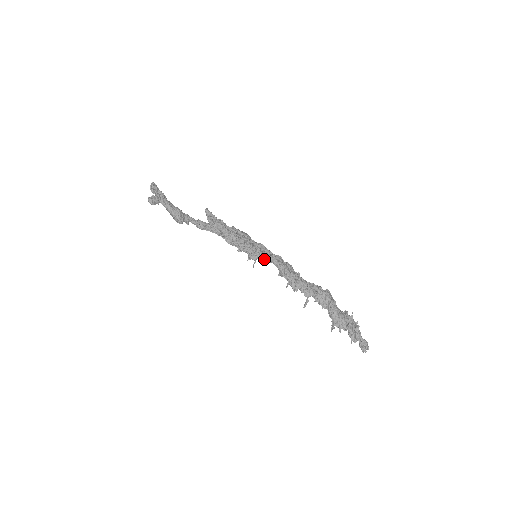
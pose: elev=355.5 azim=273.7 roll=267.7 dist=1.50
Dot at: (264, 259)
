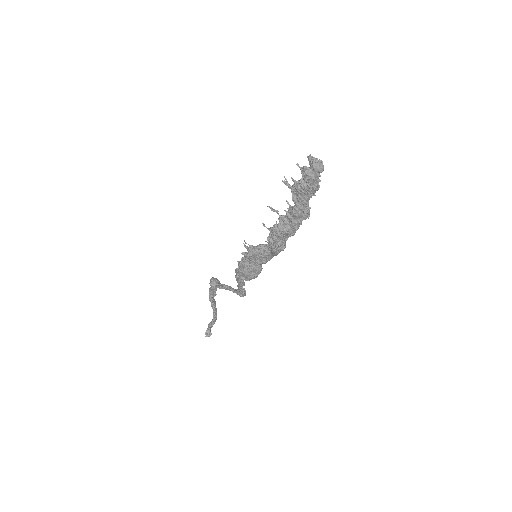
Dot at: (259, 245)
